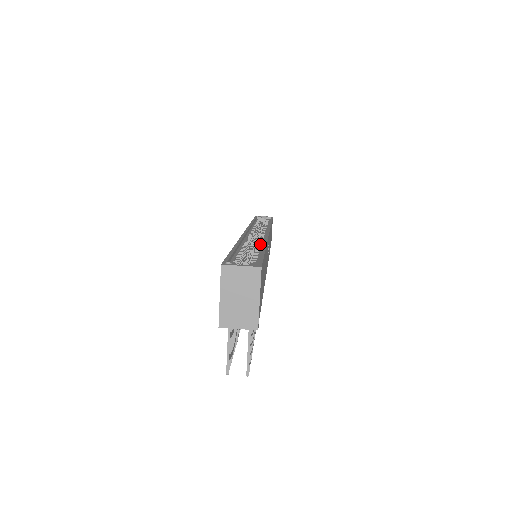
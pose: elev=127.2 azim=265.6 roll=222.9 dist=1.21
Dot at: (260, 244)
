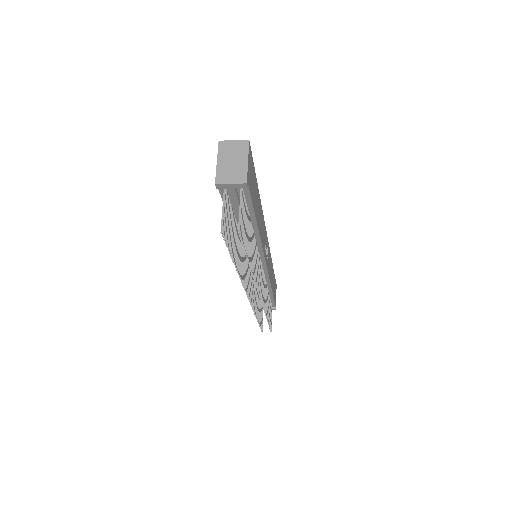
Dot at: occluded
